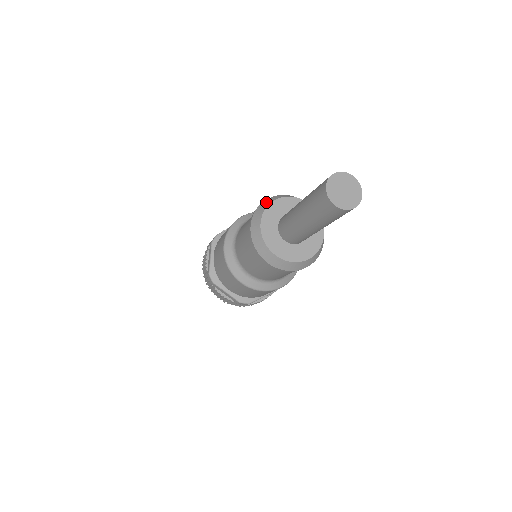
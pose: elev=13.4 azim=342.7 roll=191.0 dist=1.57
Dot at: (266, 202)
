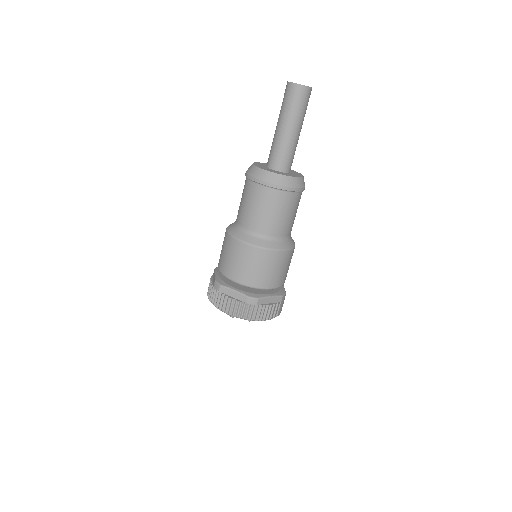
Dot at: occluded
